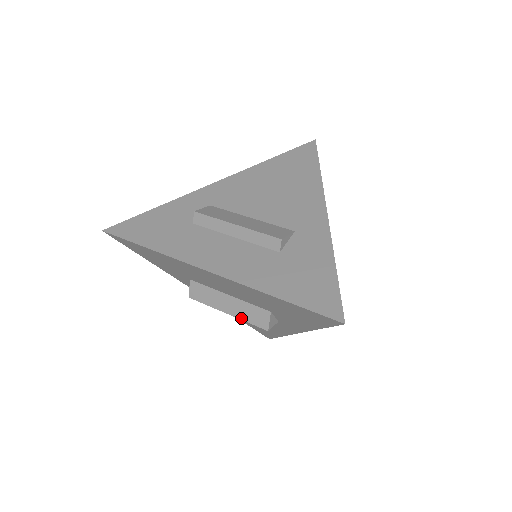
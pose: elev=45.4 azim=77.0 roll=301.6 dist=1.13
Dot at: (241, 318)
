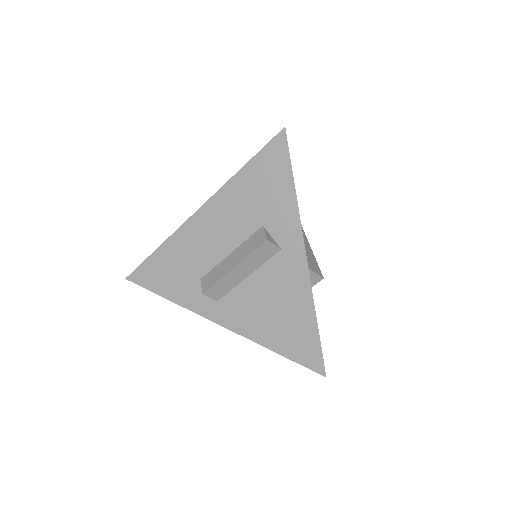
Dot at: (245, 257)
